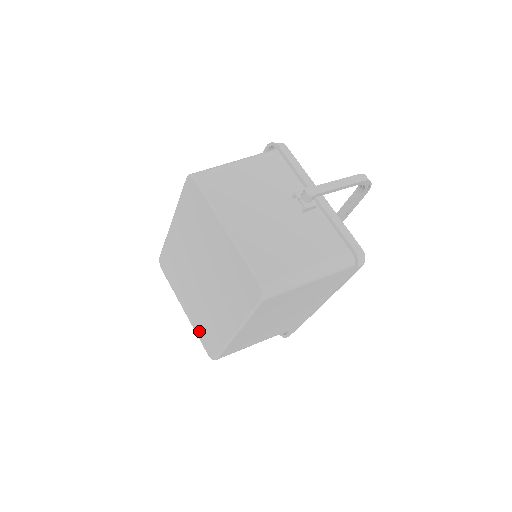
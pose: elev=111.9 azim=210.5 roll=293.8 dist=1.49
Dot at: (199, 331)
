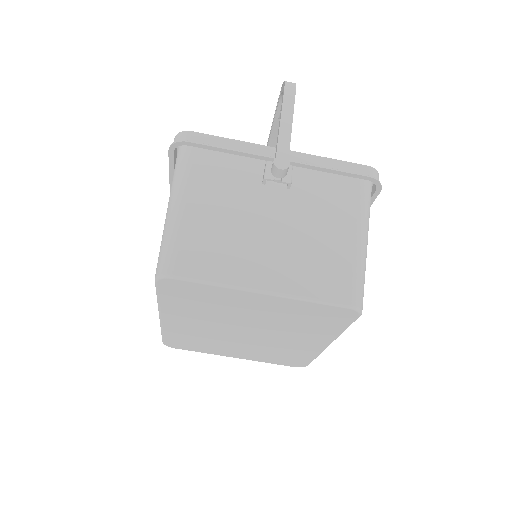
Dot at: (270, 361)
